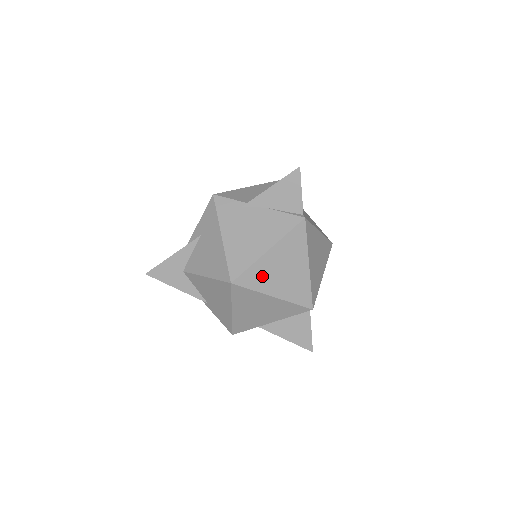
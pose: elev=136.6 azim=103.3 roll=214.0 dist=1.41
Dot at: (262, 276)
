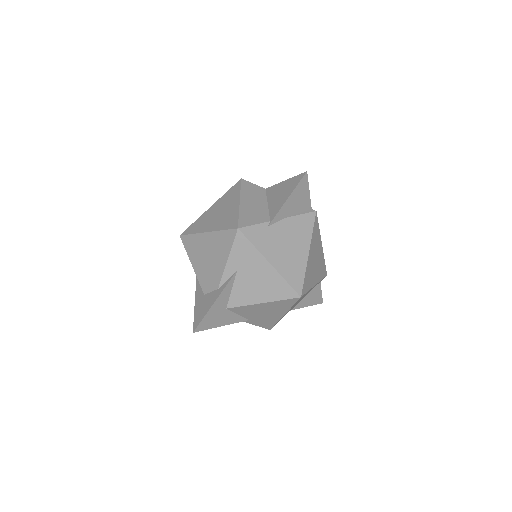
Dot at: (309, 276)
